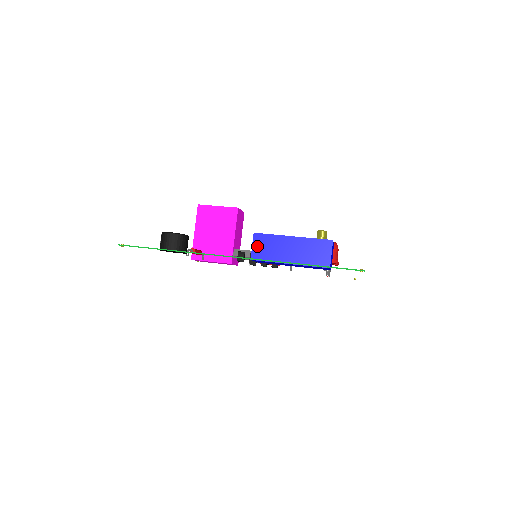
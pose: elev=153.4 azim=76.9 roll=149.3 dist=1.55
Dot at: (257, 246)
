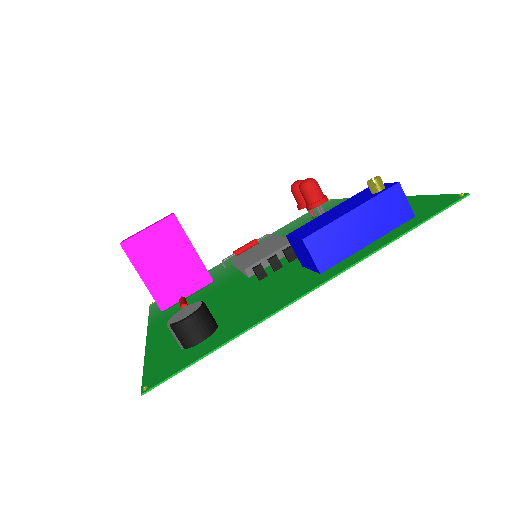
Dot at: (318, 253)
